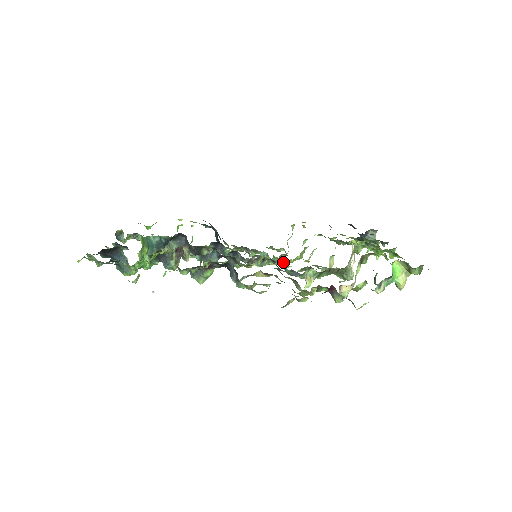
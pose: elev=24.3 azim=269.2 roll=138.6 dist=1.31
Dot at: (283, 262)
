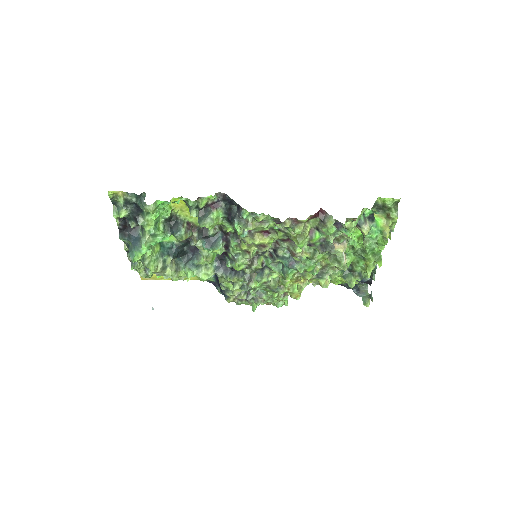
Dot at: (281, 266)
